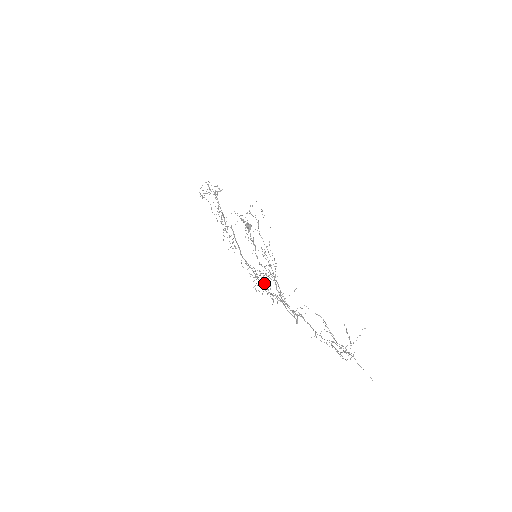
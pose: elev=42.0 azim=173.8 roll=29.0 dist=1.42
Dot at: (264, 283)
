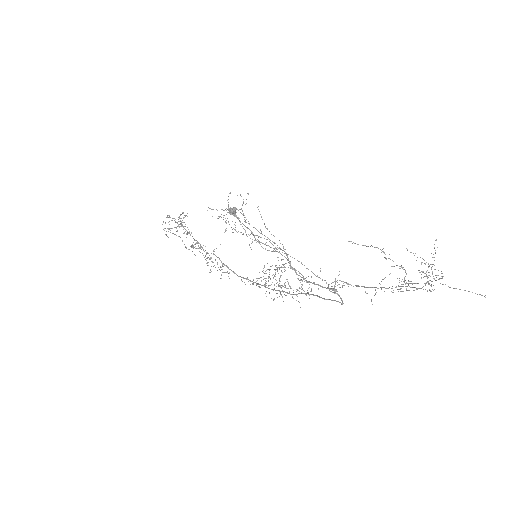
Dot at: (279, 286)
